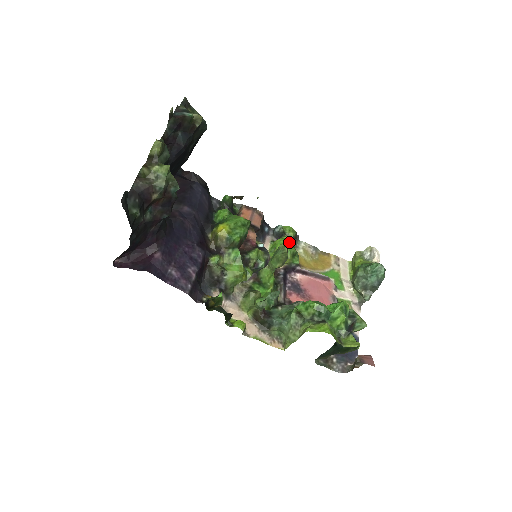
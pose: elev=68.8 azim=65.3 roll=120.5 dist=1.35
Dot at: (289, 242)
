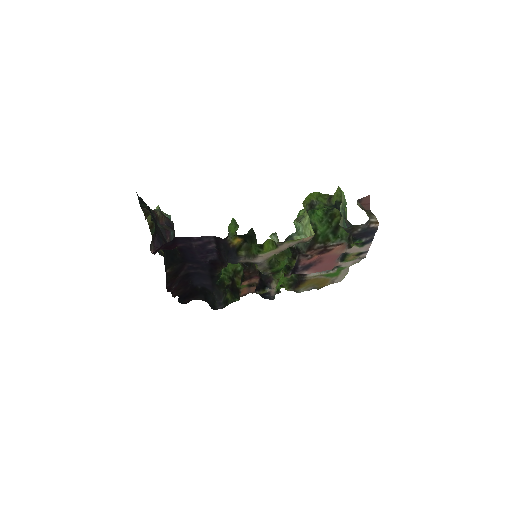
Dot at: (284, 279)
